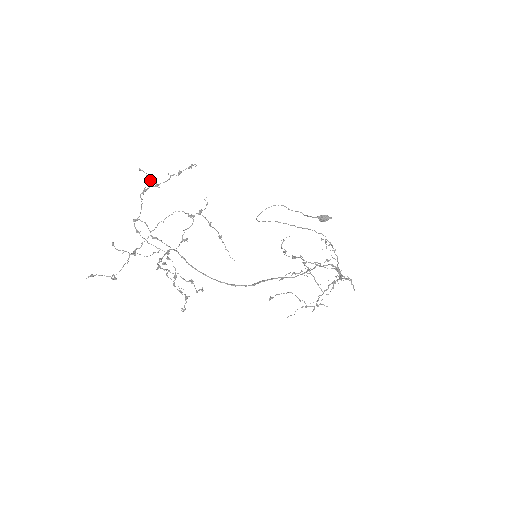
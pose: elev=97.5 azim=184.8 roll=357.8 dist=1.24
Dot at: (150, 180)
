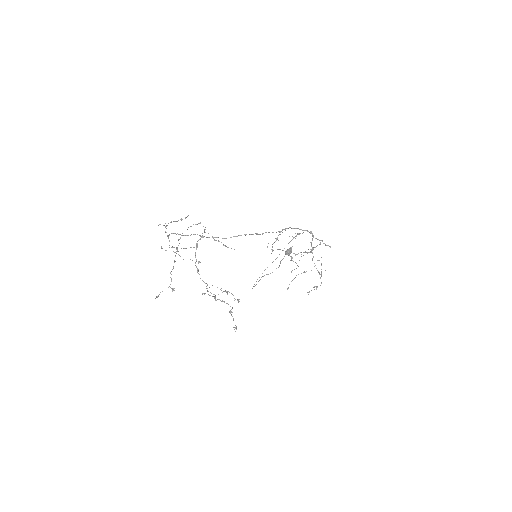
Dot at: occluded
